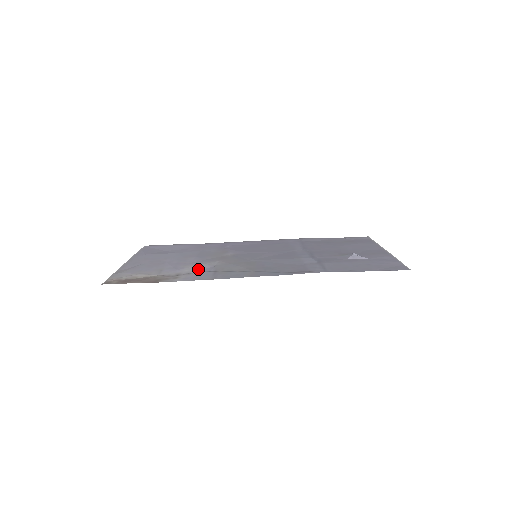
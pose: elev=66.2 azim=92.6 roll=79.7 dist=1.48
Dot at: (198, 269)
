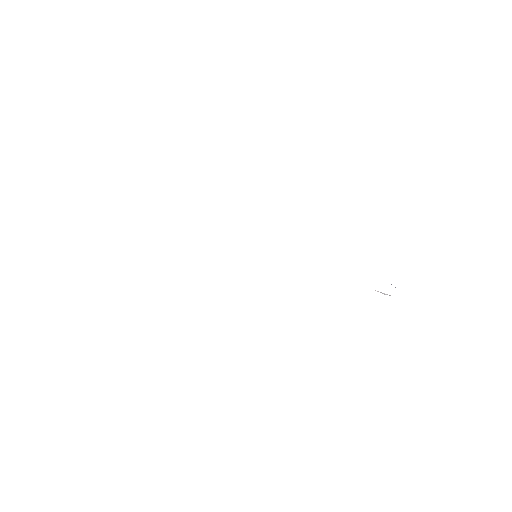
Dot at: occluded
